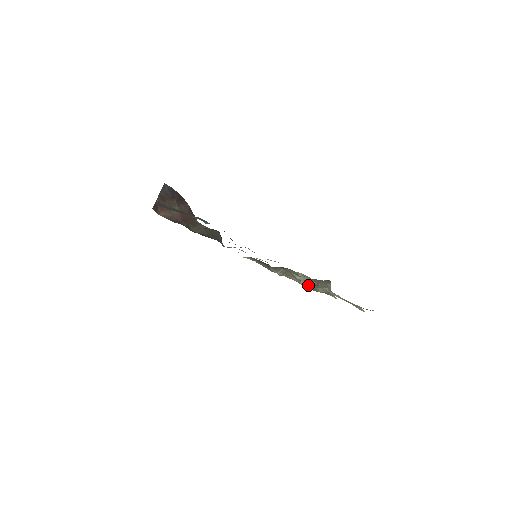
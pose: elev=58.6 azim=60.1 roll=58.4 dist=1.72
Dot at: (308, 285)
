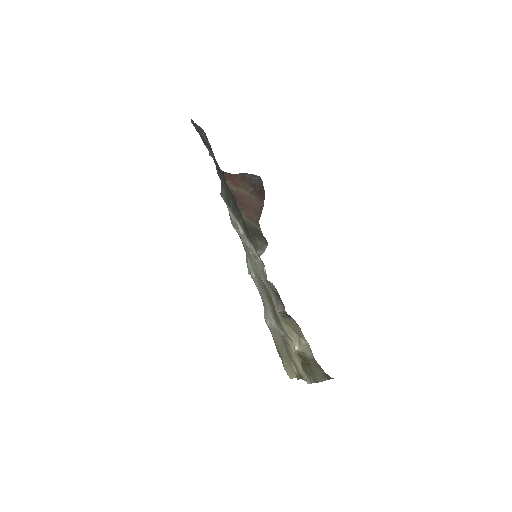
Dot at: (301, 355)
